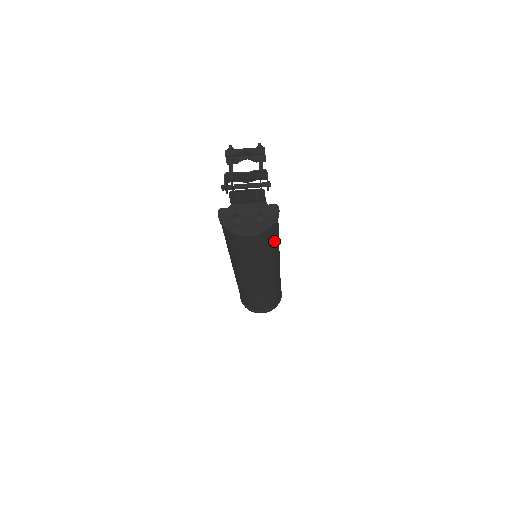
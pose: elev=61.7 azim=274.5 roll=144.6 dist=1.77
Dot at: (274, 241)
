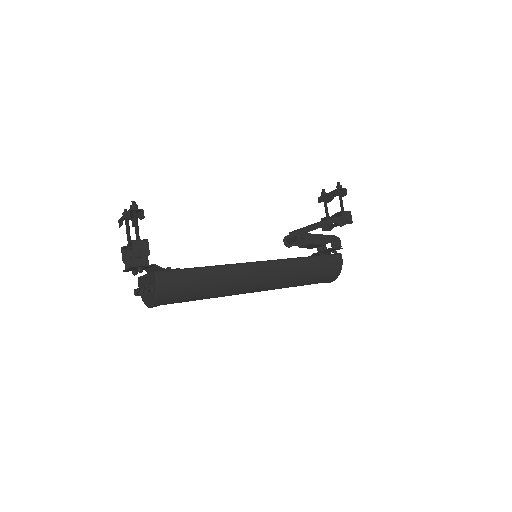
Dot at: (194, 288)
